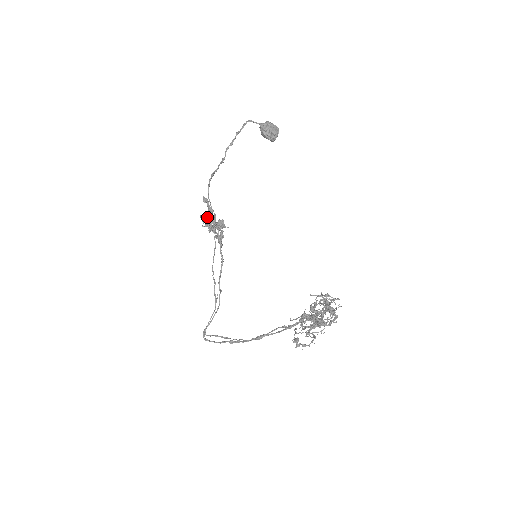
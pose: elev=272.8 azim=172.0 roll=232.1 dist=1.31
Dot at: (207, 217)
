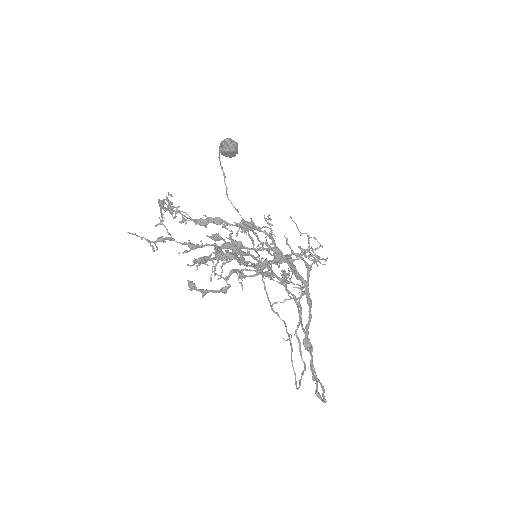
Dot at: occluded
